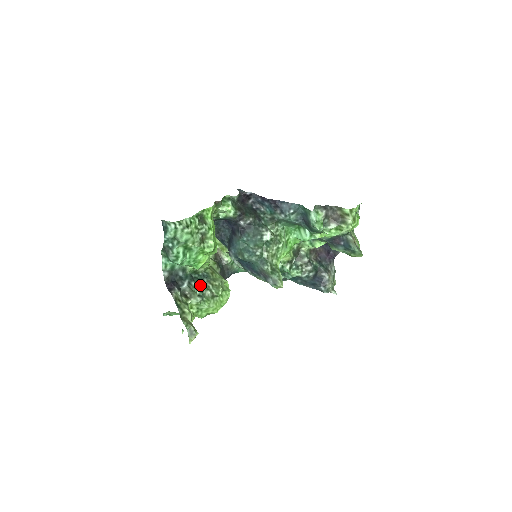
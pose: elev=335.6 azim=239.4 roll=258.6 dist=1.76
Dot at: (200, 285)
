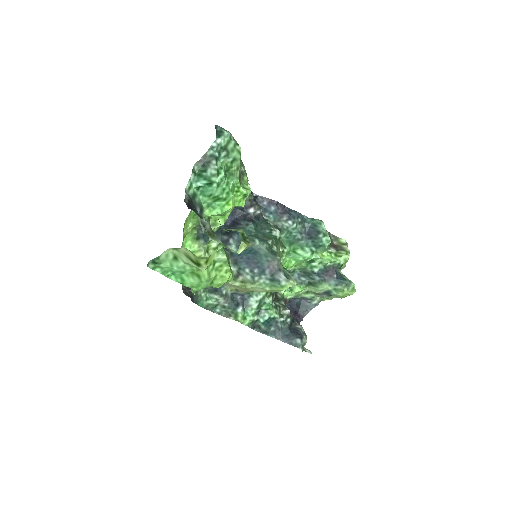
Dot at: (216, 235)
